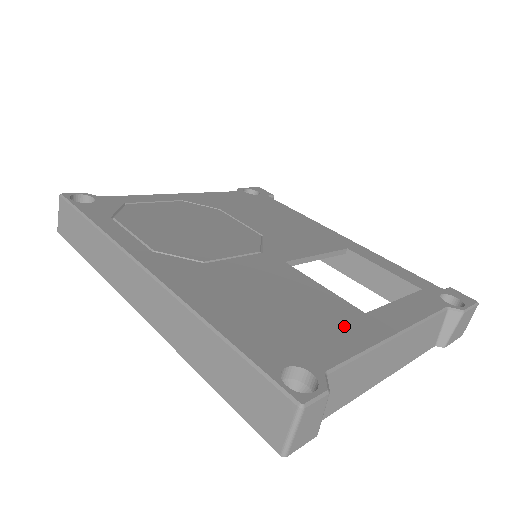
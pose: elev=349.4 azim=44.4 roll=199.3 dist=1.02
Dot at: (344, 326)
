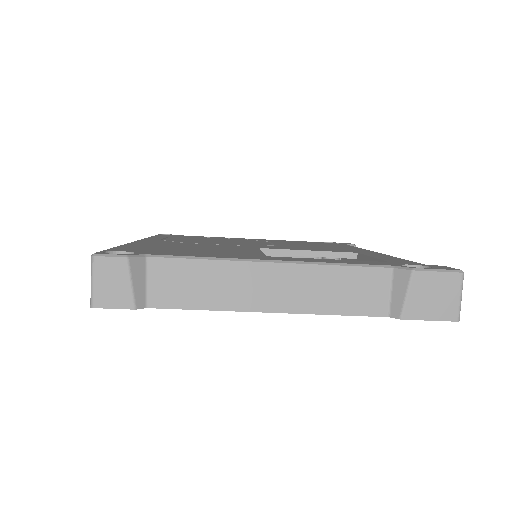
Dot at: (224, 254)
